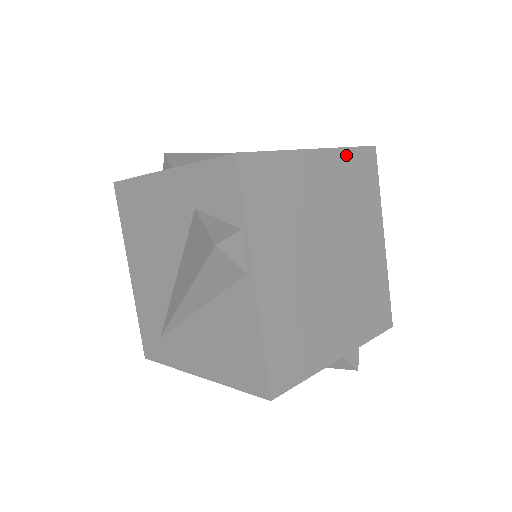
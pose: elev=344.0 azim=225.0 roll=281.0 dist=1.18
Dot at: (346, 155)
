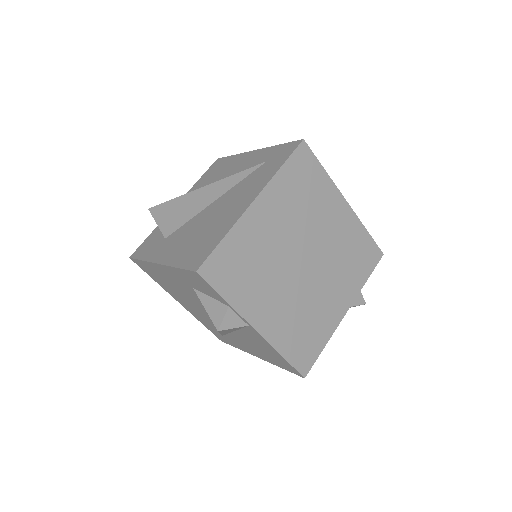
Dot at: (280, 178)
